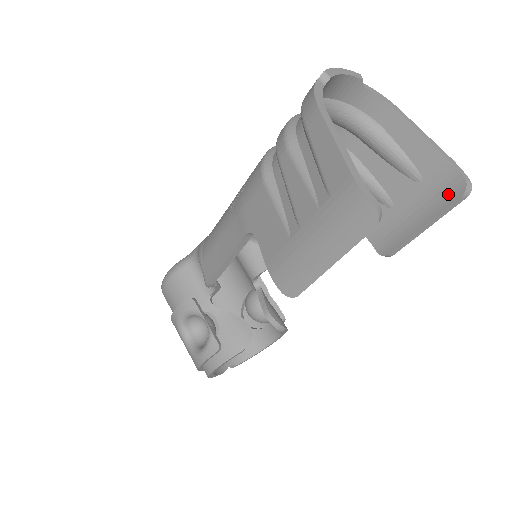
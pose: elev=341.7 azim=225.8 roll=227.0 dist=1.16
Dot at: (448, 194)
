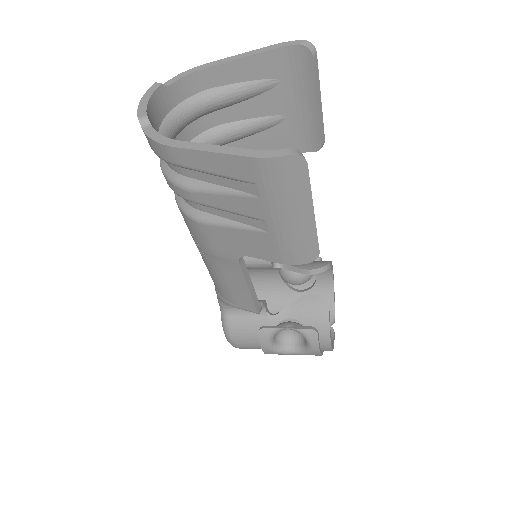
Dot at: (304, 66)
